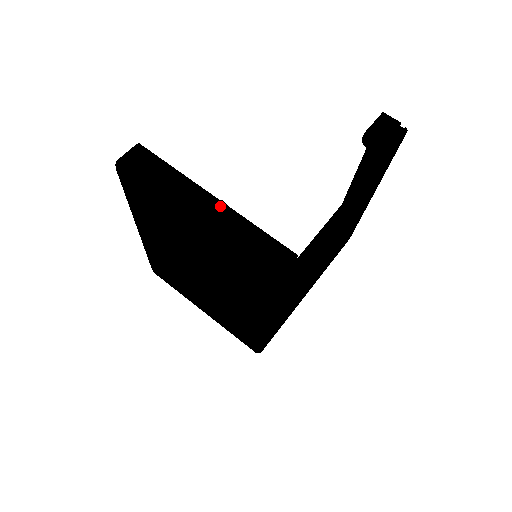
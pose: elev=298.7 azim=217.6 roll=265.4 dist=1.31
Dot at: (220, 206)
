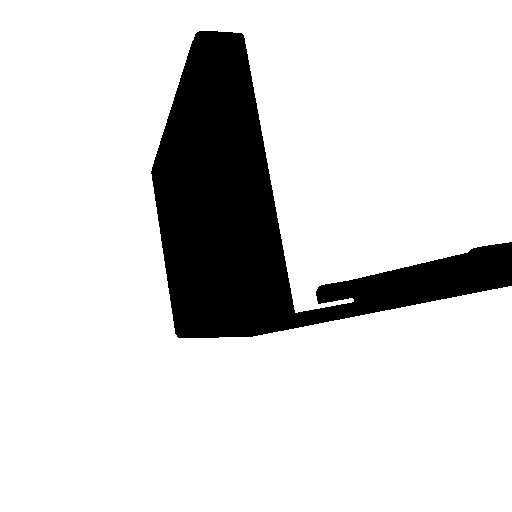
Dot at: (265, 189)
